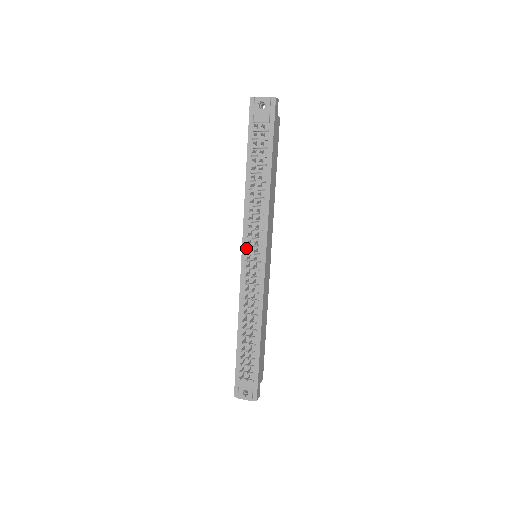
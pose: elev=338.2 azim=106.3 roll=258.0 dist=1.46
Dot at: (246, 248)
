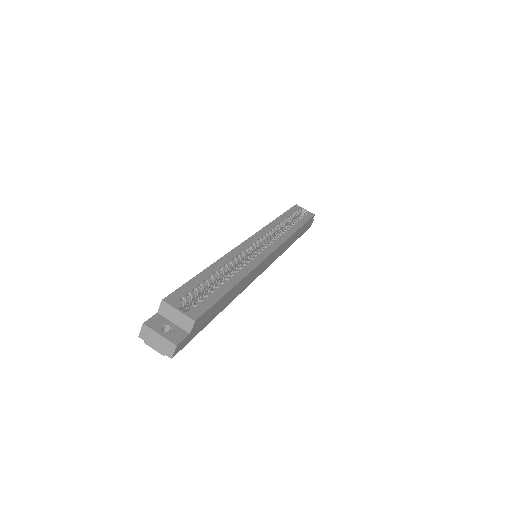
Dot at: occluded
